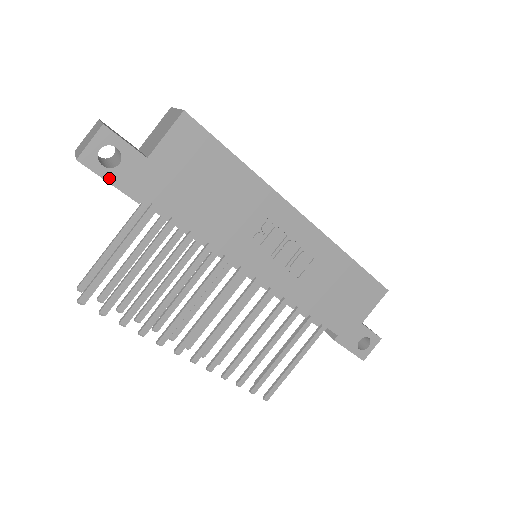
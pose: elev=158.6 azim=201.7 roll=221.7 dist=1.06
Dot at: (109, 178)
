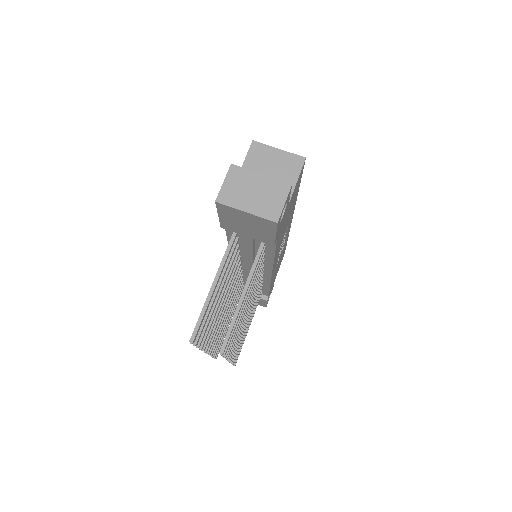
Dot at: (277, 231)
